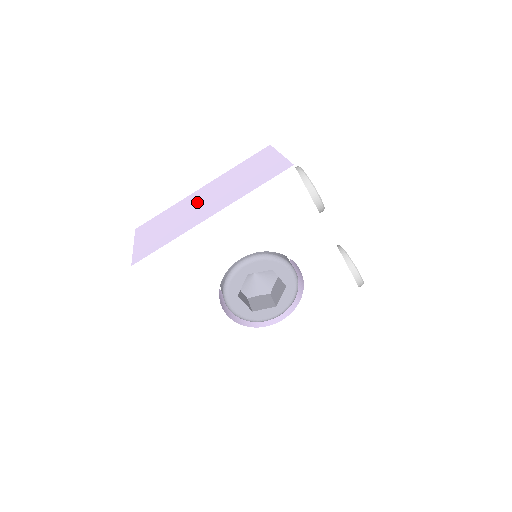
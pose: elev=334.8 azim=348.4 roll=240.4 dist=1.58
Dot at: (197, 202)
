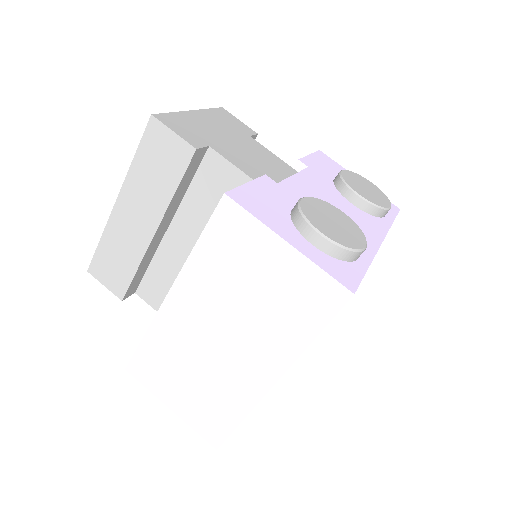
Dot at: (202, 339)
